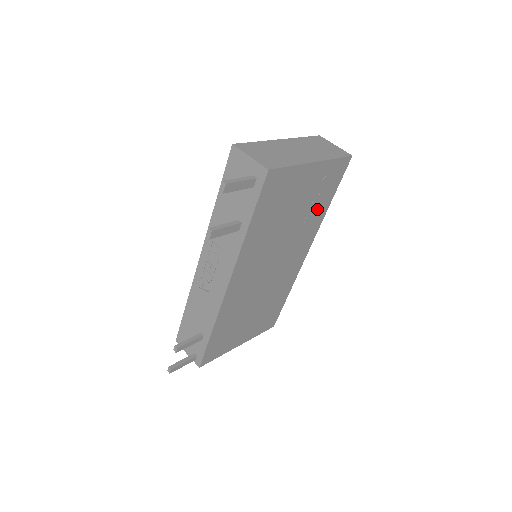
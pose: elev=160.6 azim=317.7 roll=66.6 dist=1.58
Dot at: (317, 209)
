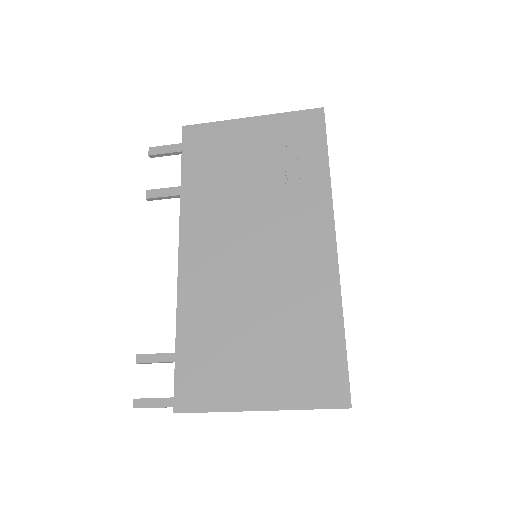
Dot at: (302, 171)
